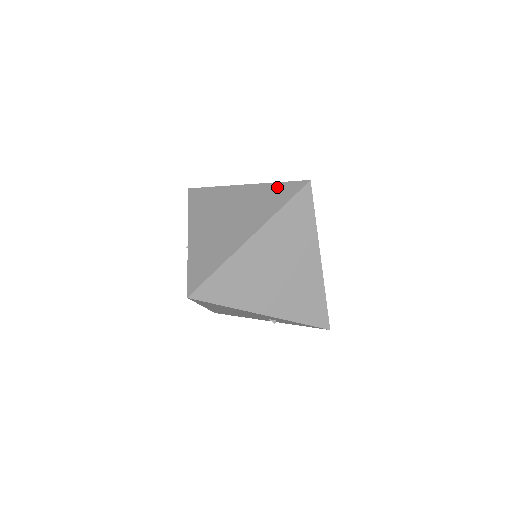
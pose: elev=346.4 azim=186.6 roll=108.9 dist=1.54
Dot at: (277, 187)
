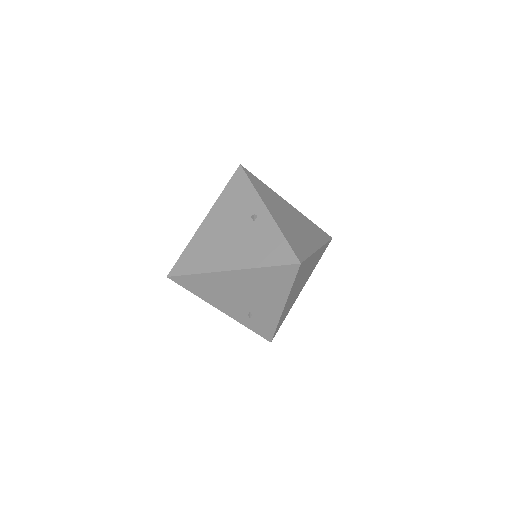
Dot at: (315, 226)
